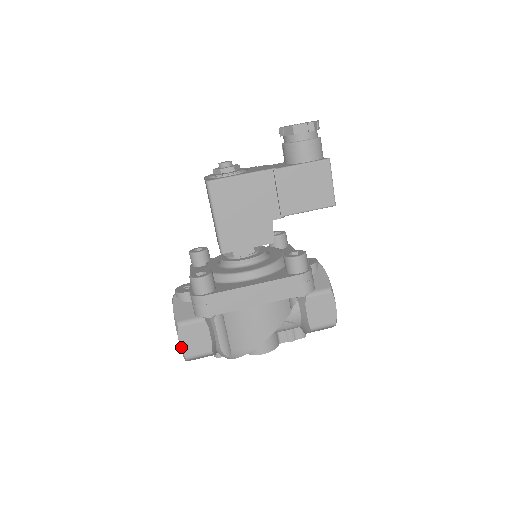
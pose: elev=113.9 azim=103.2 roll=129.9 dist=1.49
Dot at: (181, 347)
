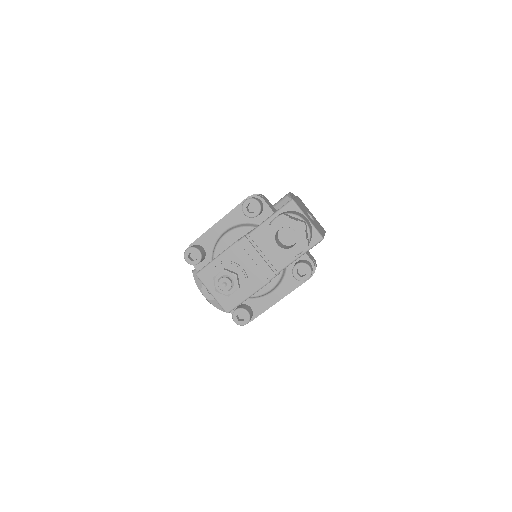
Dot at: occluded
